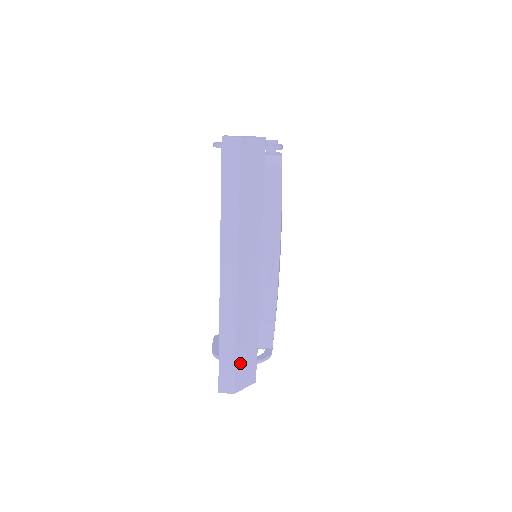
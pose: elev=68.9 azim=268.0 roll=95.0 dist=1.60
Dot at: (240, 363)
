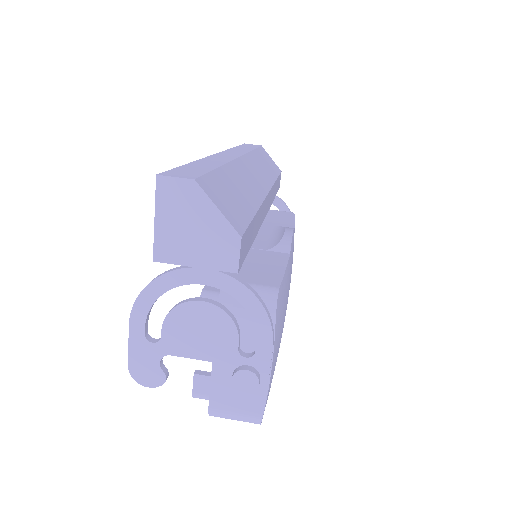
Dot at: (220, 183)
